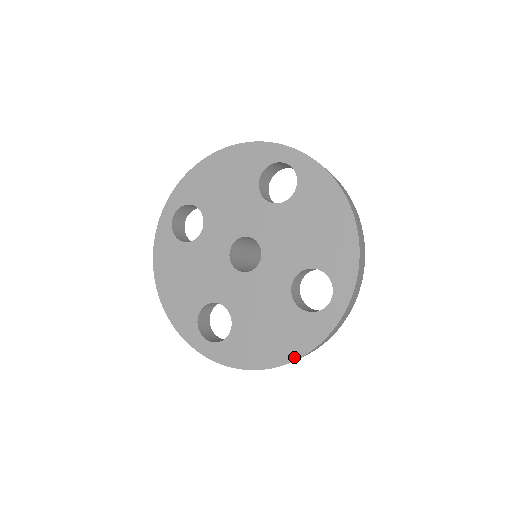
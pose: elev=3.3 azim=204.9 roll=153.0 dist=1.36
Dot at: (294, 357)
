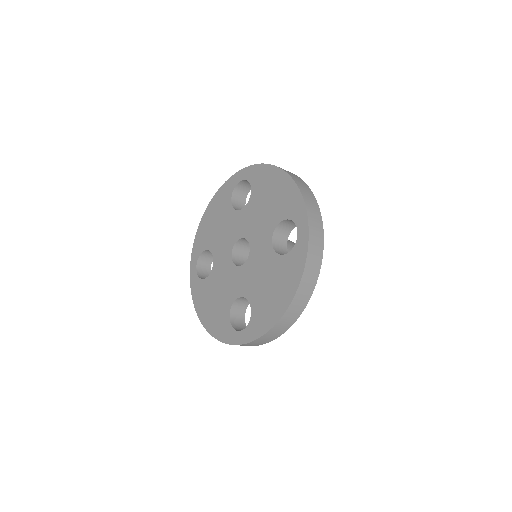
Dot at: (294, 291)
